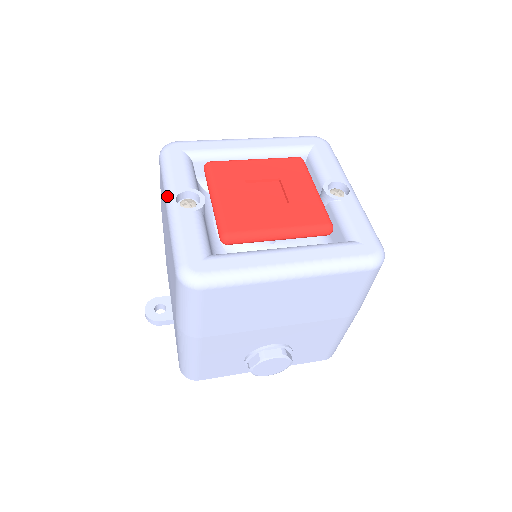
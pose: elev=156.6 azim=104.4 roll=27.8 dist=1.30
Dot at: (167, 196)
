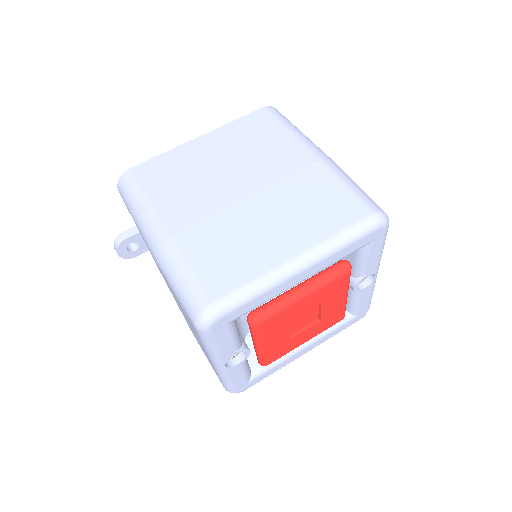
Dot at: (214, 362)
